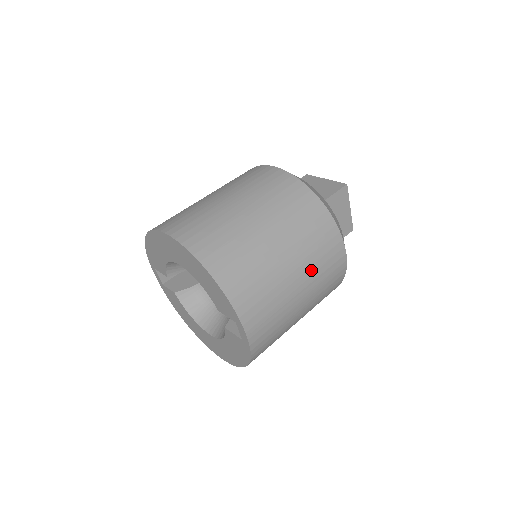
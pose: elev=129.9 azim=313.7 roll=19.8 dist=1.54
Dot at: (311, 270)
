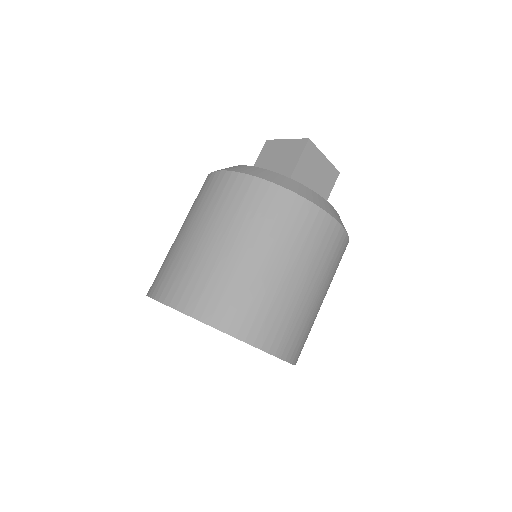
Dot at: (309, 262)
